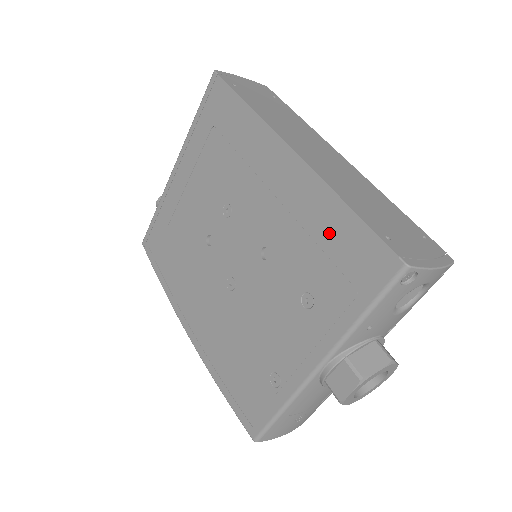
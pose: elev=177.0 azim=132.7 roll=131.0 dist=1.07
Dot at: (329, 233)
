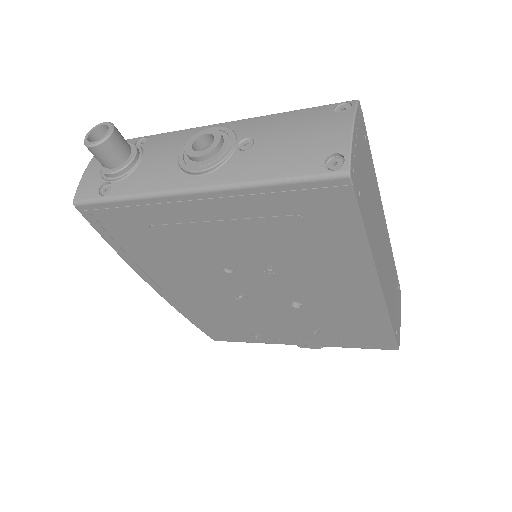
Dot at: (365, 325)
